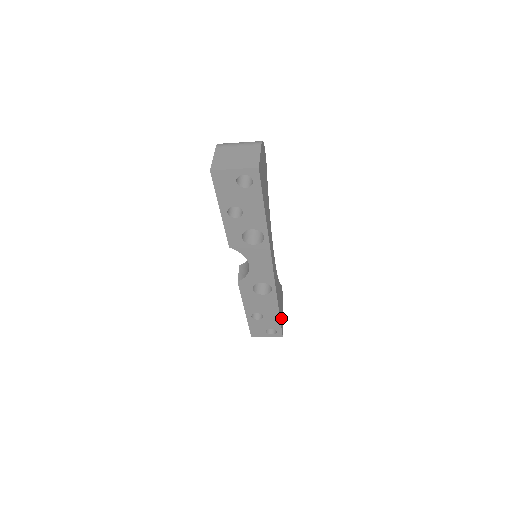
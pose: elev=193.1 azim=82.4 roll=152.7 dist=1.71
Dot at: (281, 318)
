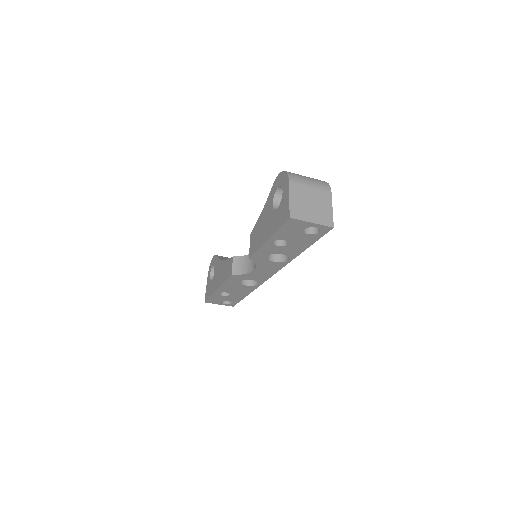
Dot at: occluded
